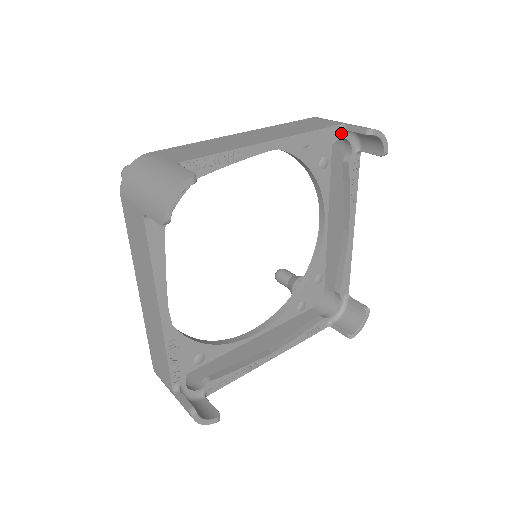
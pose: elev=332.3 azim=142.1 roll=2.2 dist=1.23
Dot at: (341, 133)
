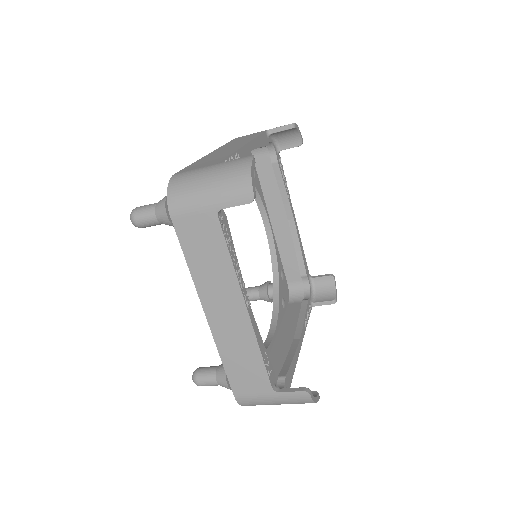
Dot at: (309, 279)
